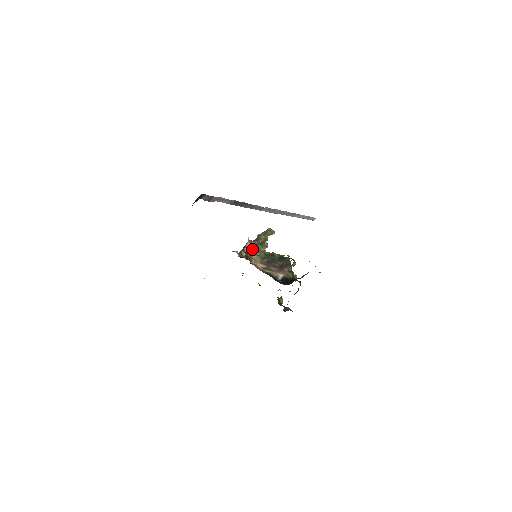
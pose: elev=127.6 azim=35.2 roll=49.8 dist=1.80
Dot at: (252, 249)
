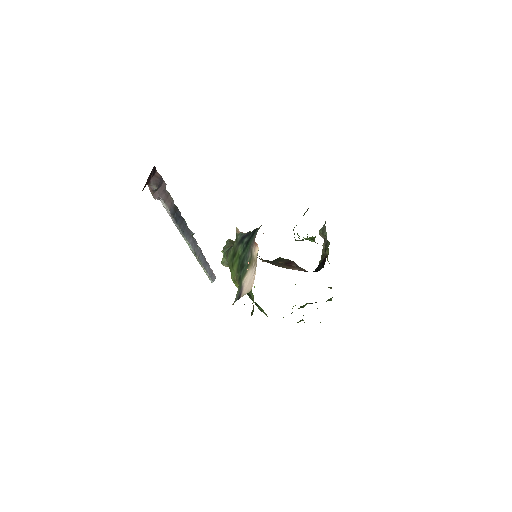
Dot at: occluded
